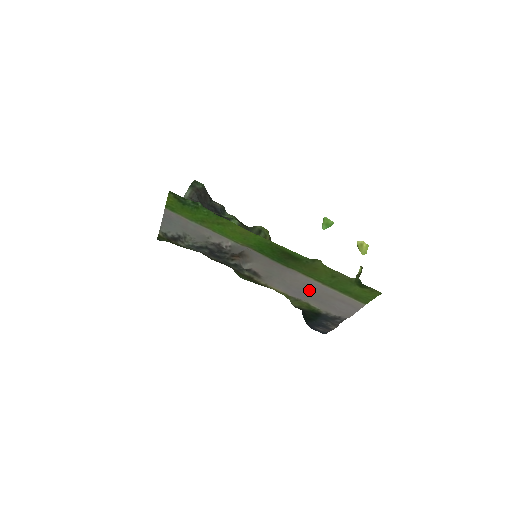
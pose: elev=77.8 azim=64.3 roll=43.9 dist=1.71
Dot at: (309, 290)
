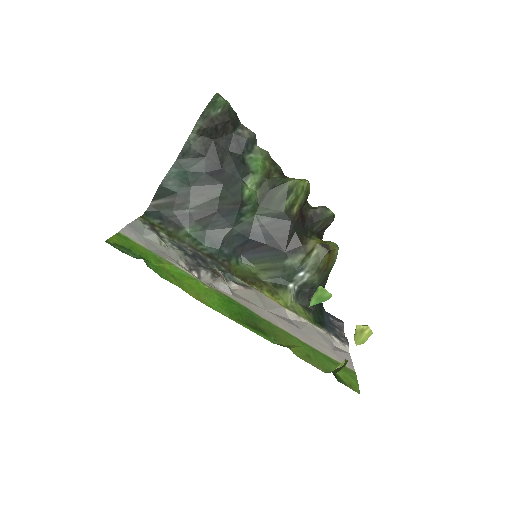
Dot at: (298, 328)
